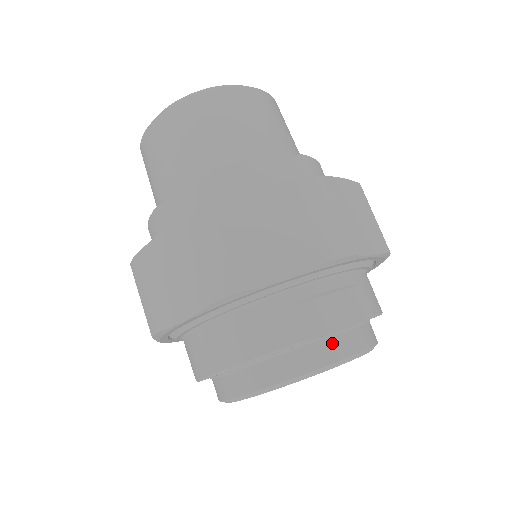
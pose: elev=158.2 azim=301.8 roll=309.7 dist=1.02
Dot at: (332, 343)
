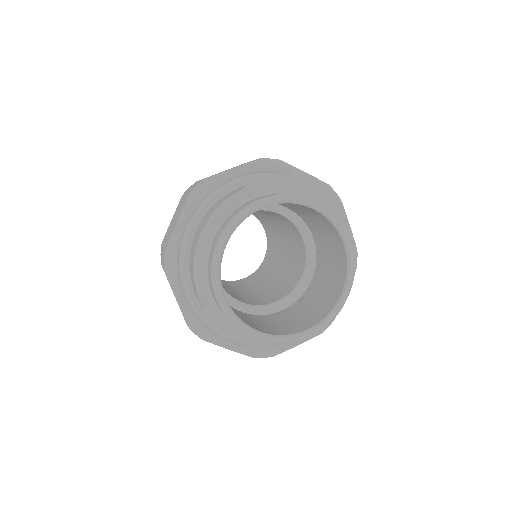
Dot at: occluded
